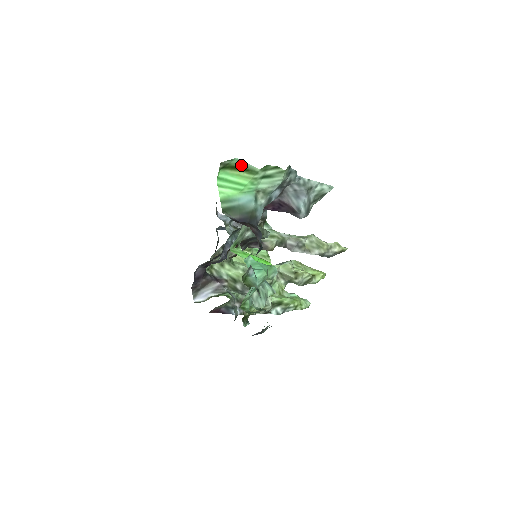
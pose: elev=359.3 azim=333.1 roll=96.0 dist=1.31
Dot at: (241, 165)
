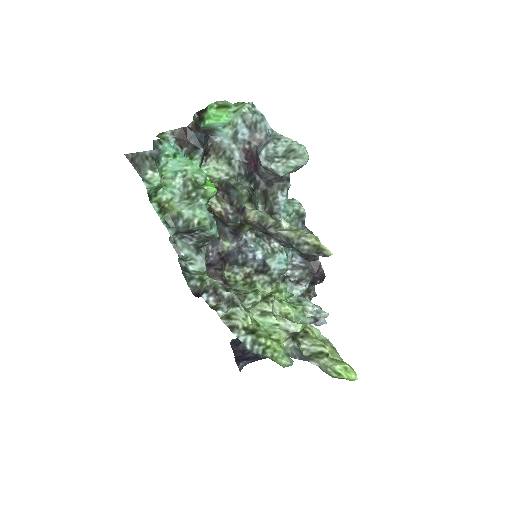
Dot at: (226, 104)
